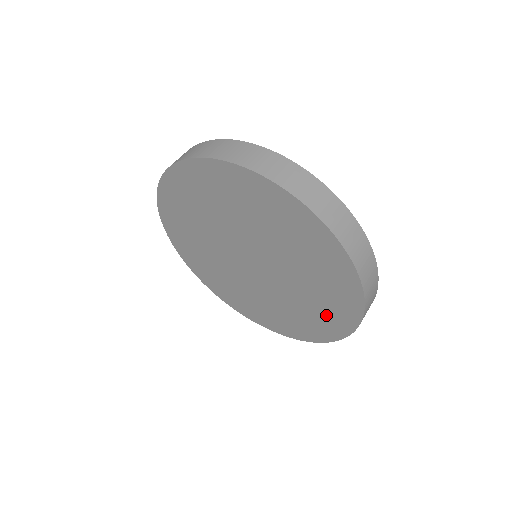
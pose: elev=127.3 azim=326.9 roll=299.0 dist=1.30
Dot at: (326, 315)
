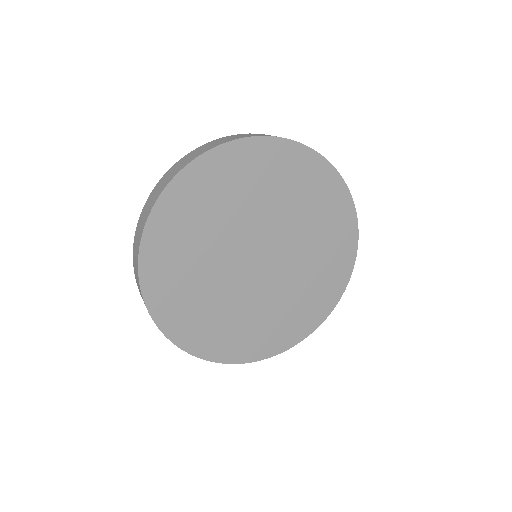
Dot at: (291, 322)
